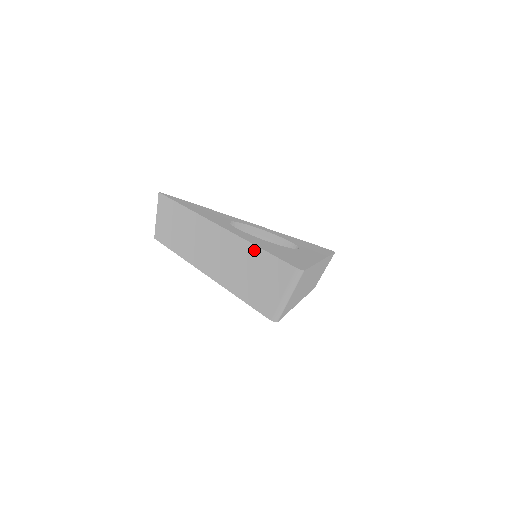
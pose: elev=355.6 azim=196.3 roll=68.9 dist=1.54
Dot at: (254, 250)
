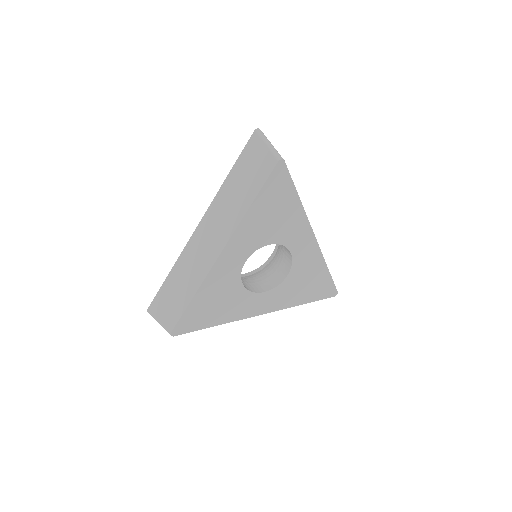
Dot at: (229, 177)
